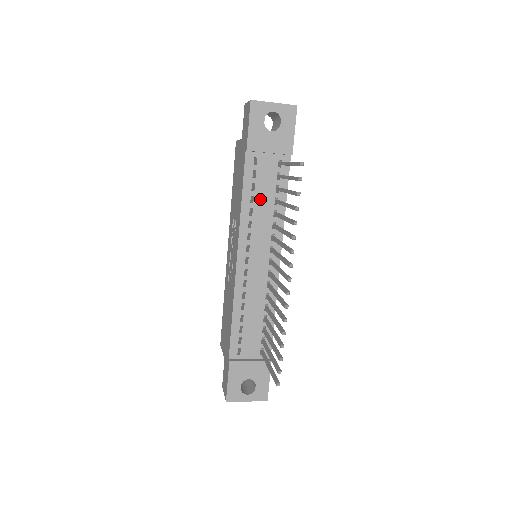
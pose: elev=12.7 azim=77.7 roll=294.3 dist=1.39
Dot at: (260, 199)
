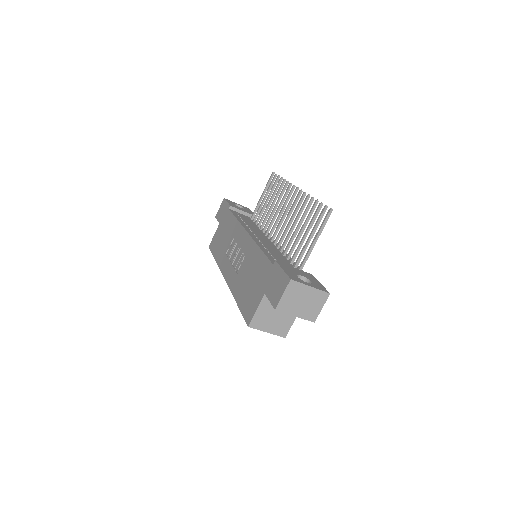
Dot at: (248, 222)
